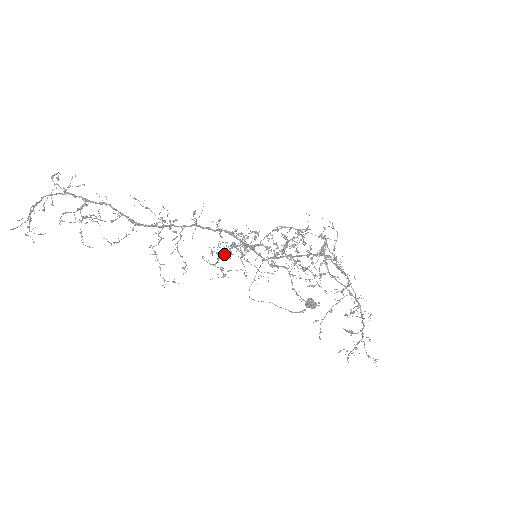
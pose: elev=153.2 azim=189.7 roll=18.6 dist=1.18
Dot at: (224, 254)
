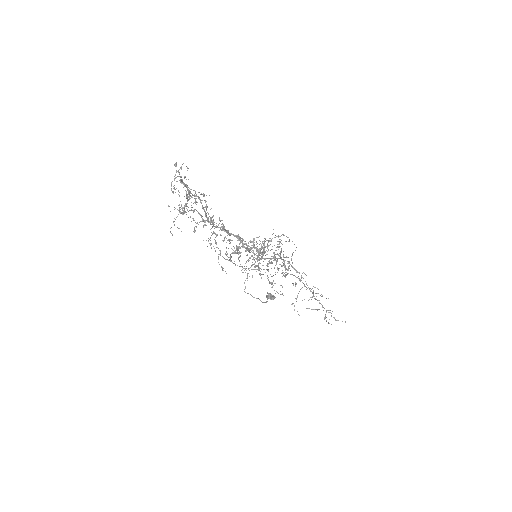
Dot at: occluded
